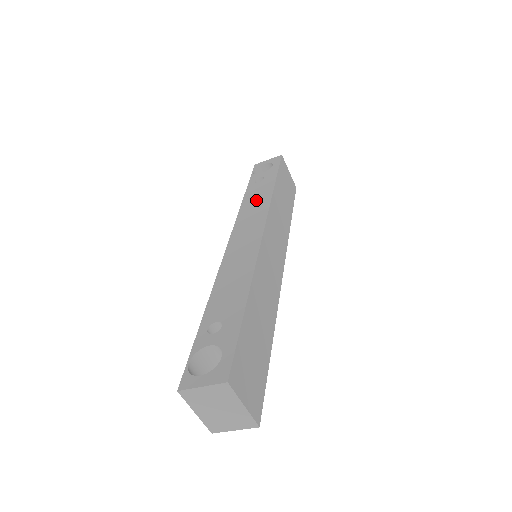
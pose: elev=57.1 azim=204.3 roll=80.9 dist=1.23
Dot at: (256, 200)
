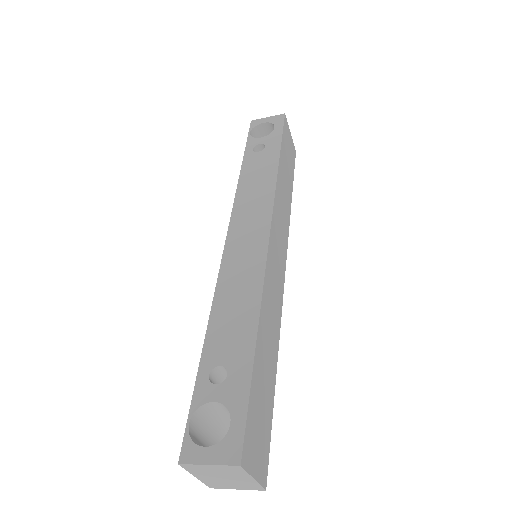
Dot at: (257, 180)
